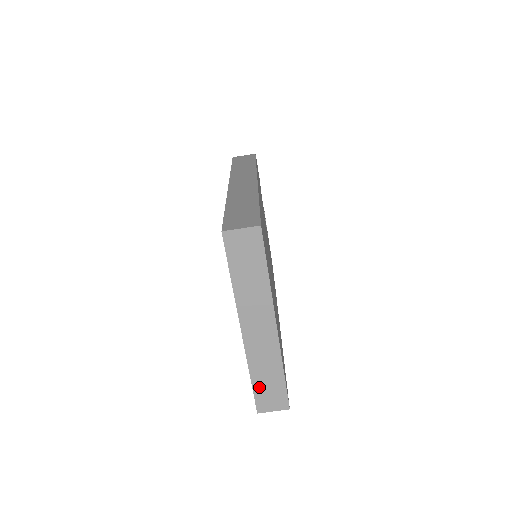
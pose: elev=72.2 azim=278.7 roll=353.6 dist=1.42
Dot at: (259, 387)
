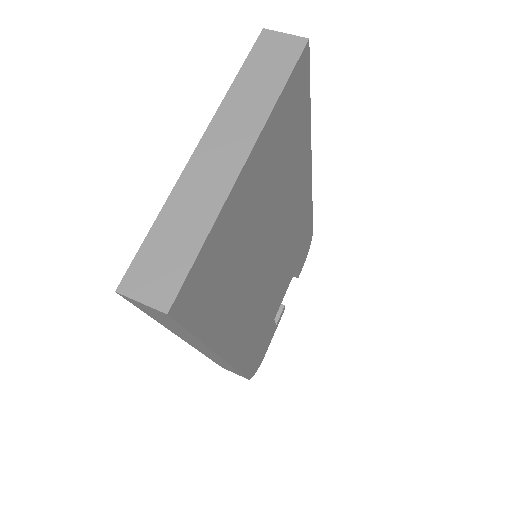
Dot at: (154, 244)
